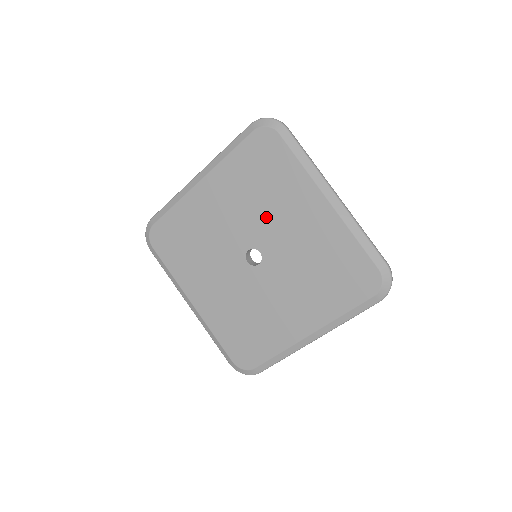
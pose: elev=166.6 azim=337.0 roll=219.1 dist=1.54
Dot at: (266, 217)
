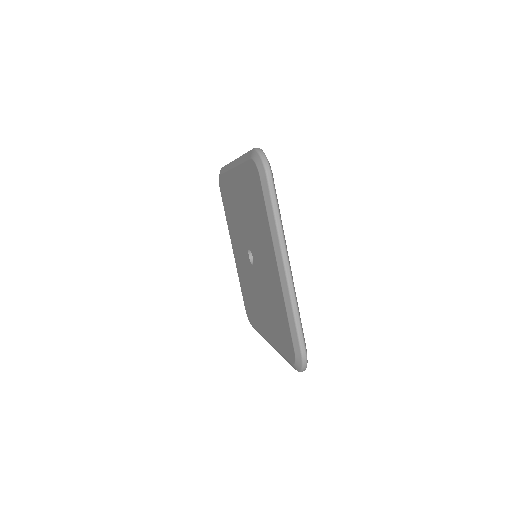
Dot at: (255, 237)
